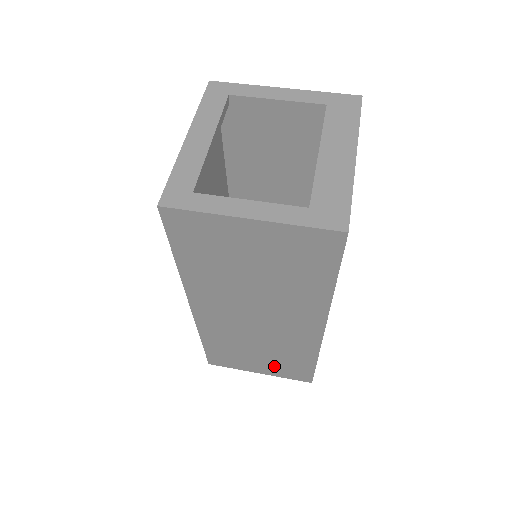
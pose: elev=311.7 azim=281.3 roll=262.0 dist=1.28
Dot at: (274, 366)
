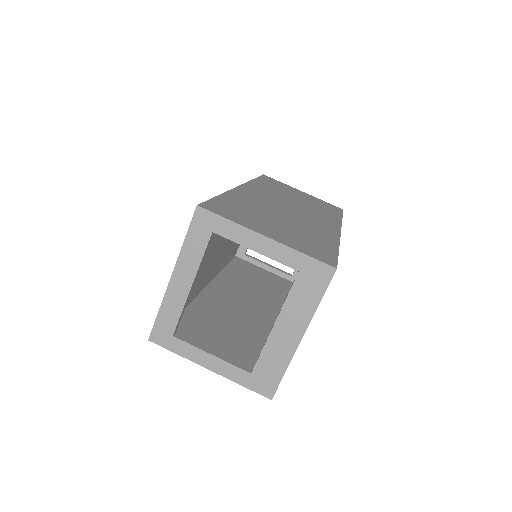
Dot at: occluded
